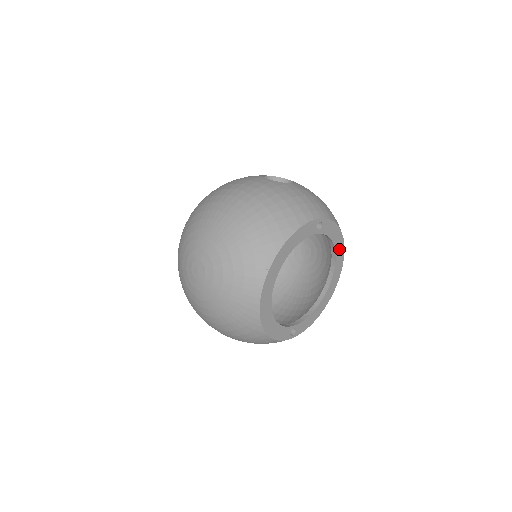
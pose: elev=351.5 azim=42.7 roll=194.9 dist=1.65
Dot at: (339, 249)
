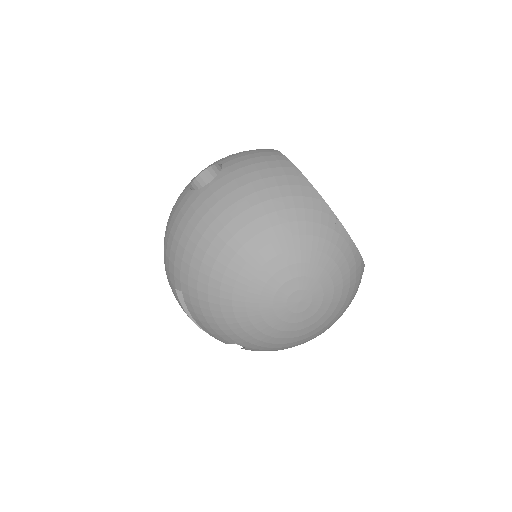
Dot at: occluded
